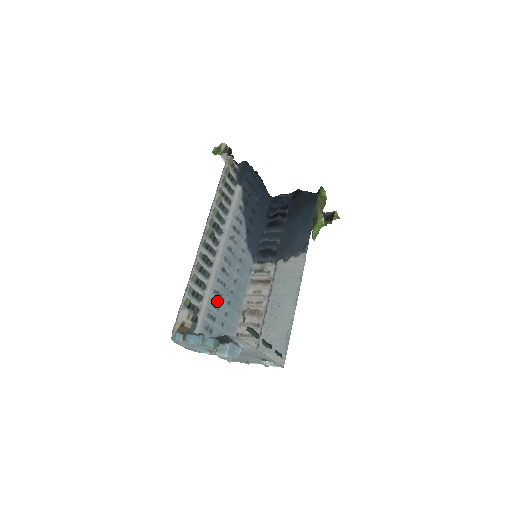
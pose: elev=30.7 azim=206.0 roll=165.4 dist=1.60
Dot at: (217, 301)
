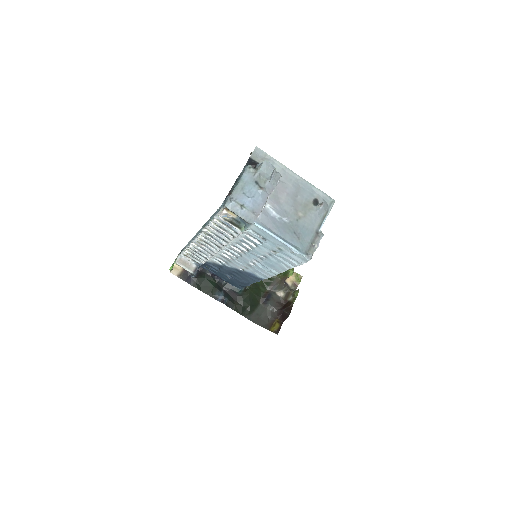
Dot at: occluded
